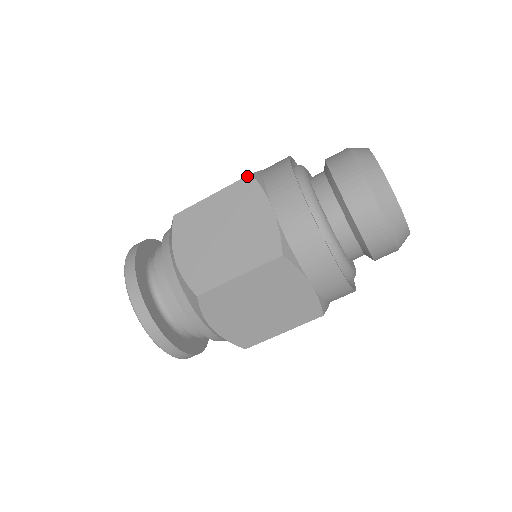
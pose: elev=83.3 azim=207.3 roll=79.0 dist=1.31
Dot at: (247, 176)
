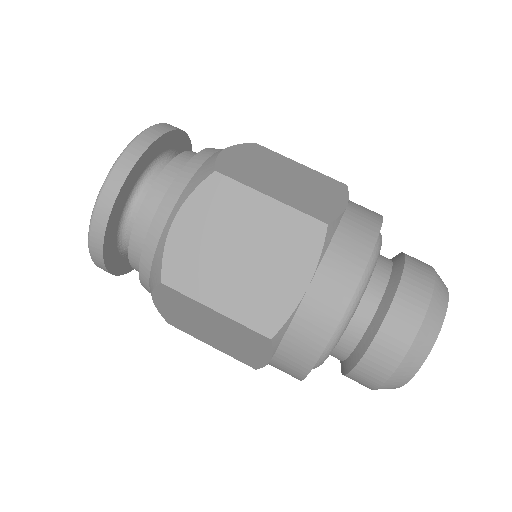
Dot at: (343, 183)
